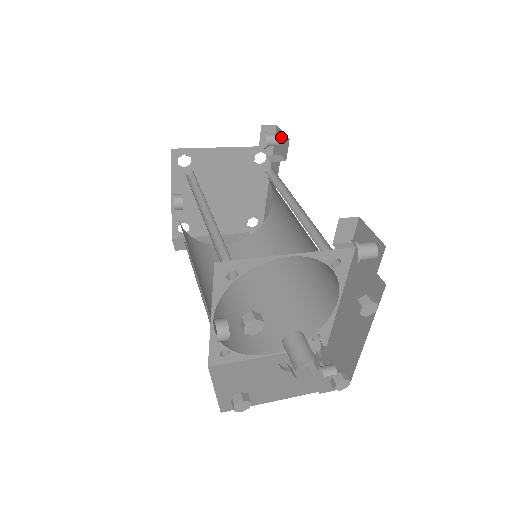
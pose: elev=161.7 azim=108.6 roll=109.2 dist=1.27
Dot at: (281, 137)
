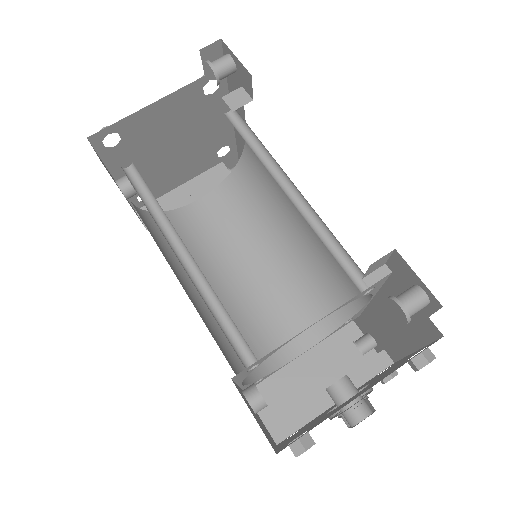
Dot at: (235, 62)
